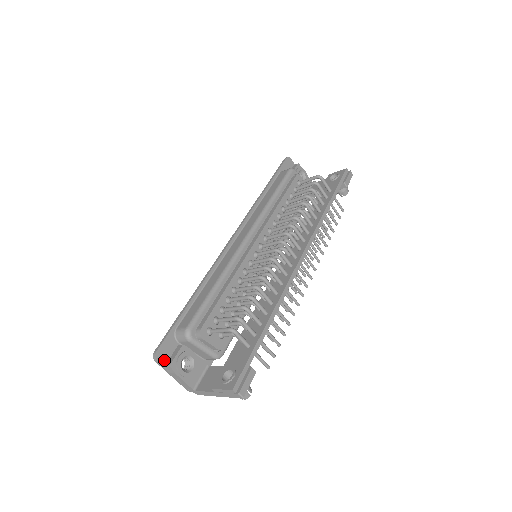
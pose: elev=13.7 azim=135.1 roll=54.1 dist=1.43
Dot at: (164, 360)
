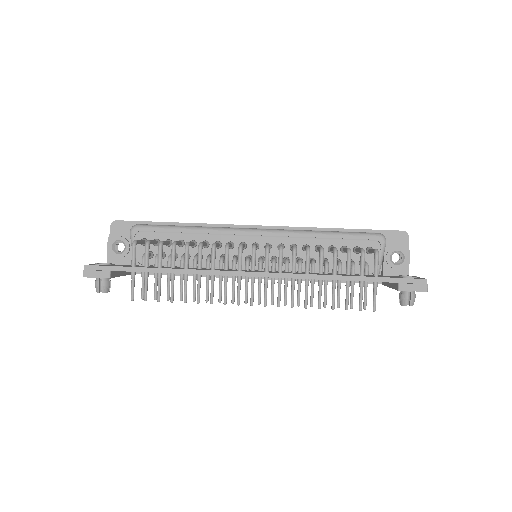
Dot at: (115, 230)
